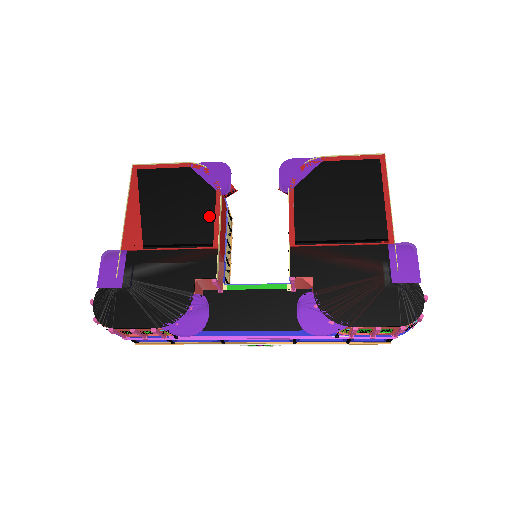
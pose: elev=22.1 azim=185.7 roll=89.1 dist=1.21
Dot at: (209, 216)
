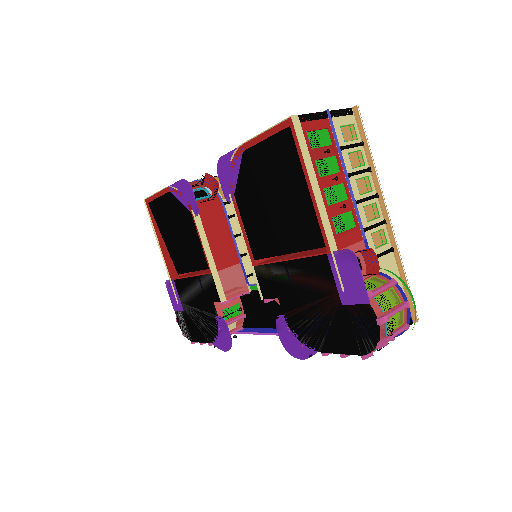
Dot at: (197, 242)
